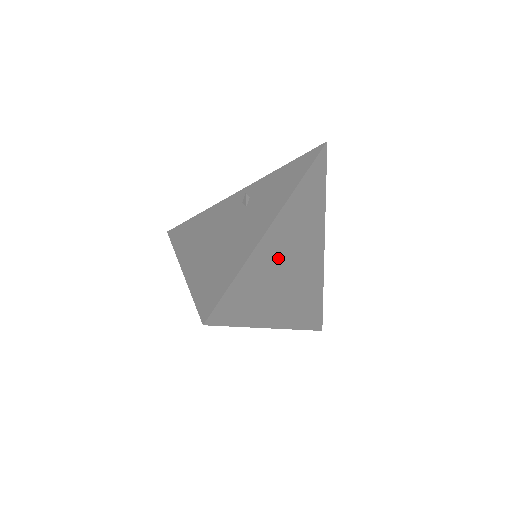
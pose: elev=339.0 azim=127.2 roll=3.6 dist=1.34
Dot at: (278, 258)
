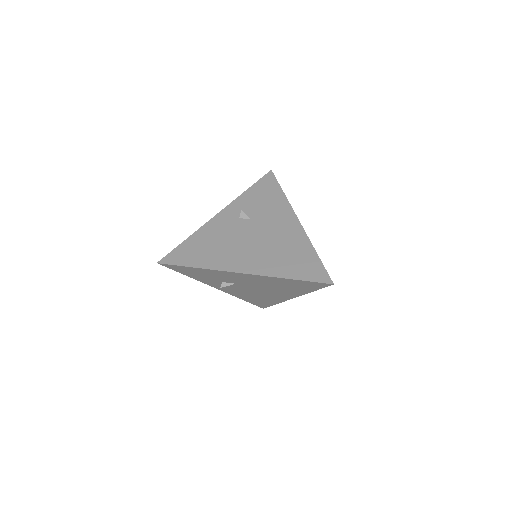
Dot at: occluded
